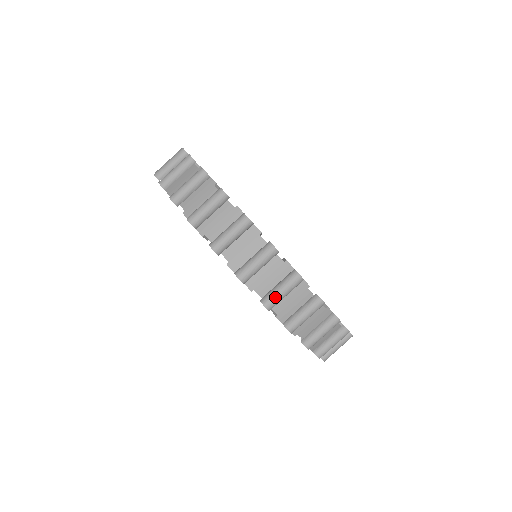
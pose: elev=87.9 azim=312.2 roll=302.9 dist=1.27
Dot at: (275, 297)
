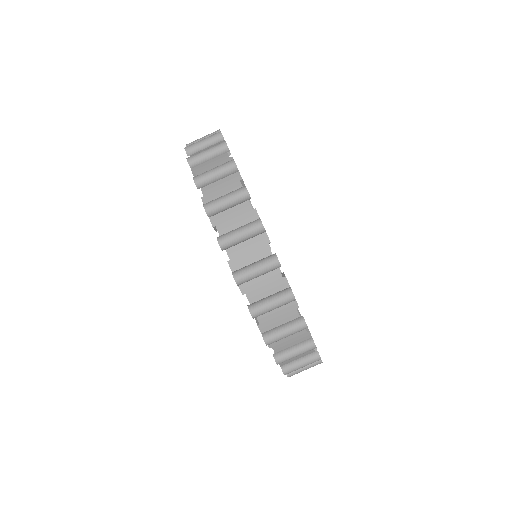
Dot at: (263, 308)
